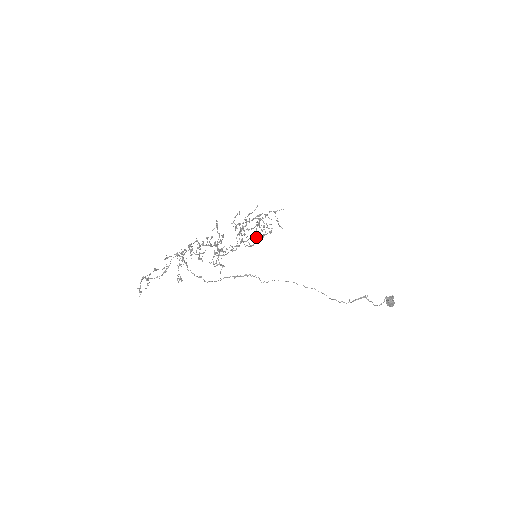
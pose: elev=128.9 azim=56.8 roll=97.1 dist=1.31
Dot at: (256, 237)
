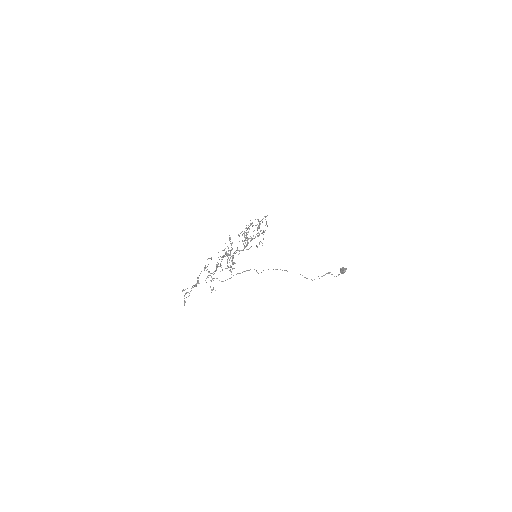
Dot at: (259, 244)
